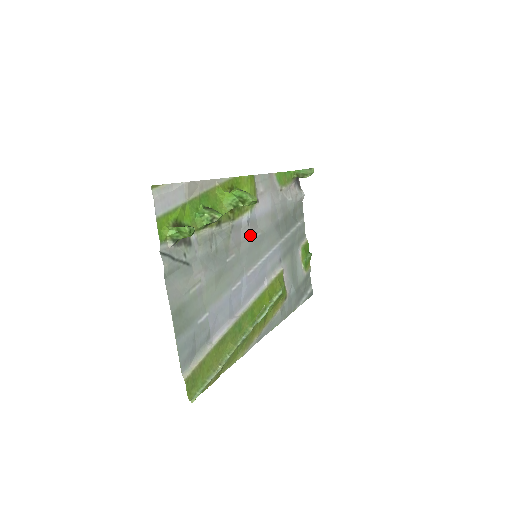
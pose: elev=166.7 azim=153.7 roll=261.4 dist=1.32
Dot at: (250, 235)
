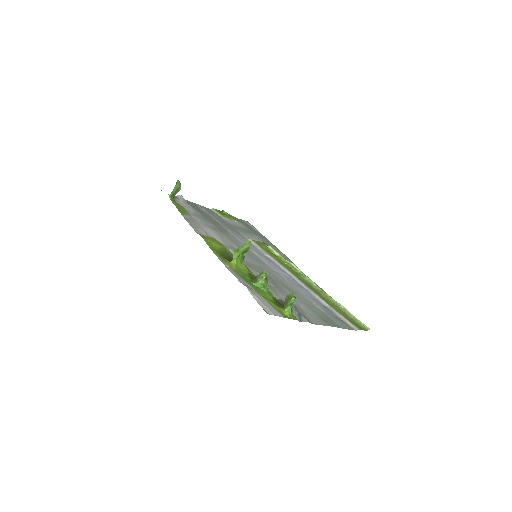
Dot at: occluded
